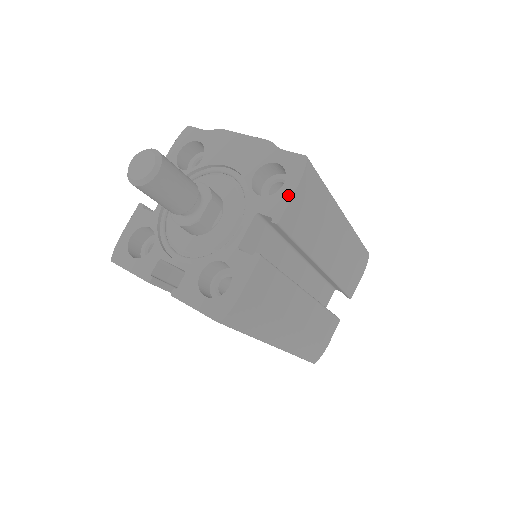
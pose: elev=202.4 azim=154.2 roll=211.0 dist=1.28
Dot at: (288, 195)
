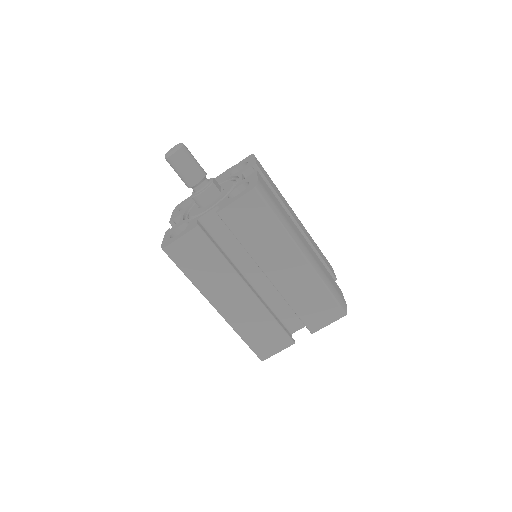
Dot at: (253, 160)
